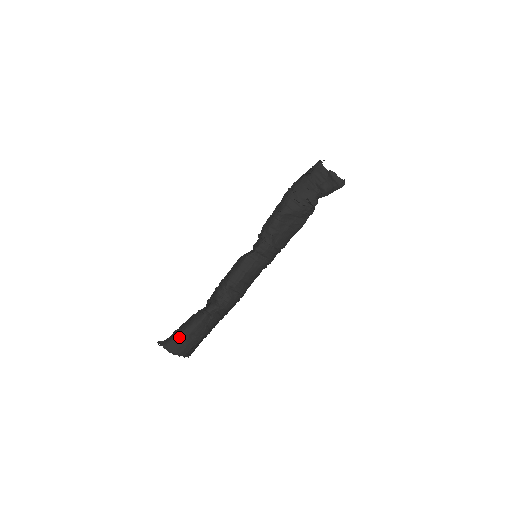
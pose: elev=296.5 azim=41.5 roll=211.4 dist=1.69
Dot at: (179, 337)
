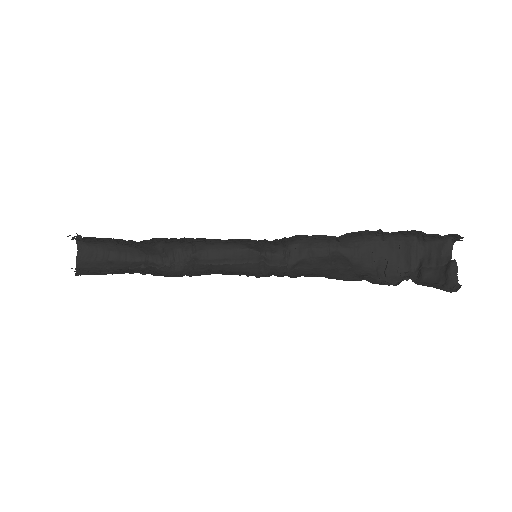
Dot at: (99, 252)
